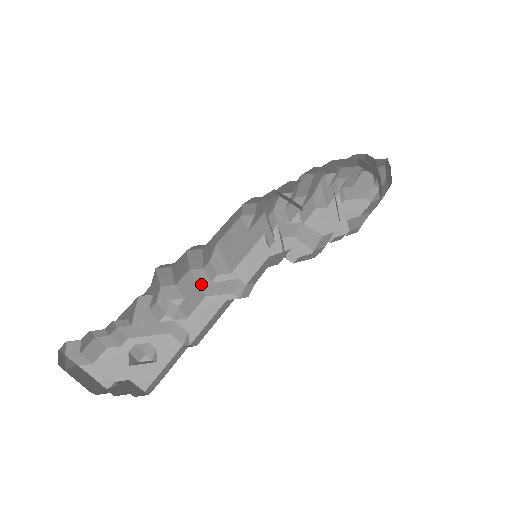
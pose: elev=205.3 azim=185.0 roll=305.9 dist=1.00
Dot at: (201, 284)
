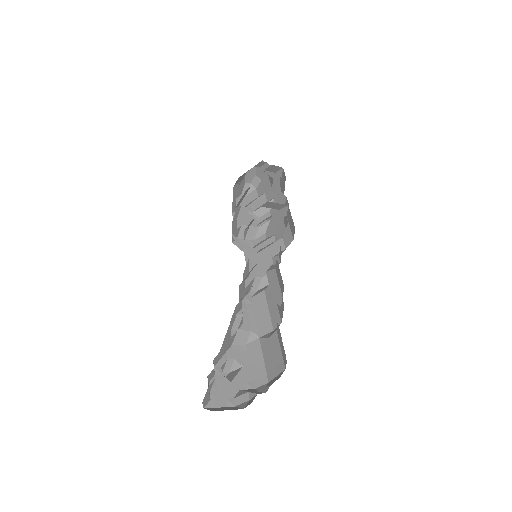
Dot at: (240, 294)
